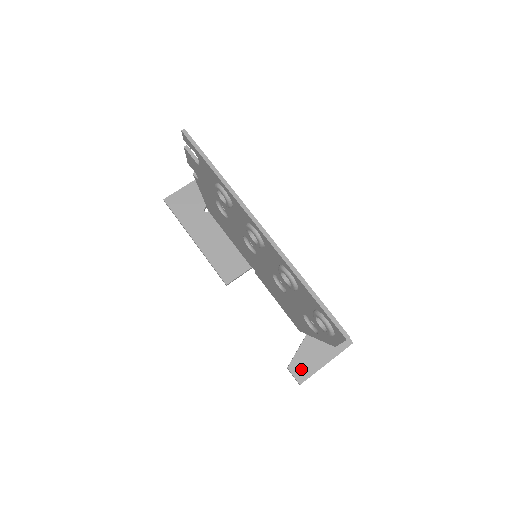
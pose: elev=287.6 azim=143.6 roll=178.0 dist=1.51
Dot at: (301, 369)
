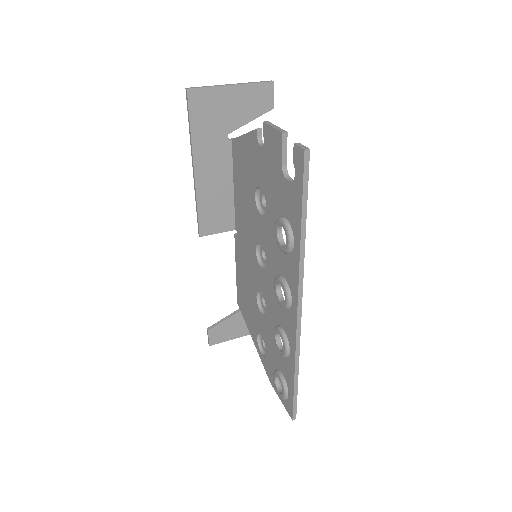
Dot at: (218, 335)
